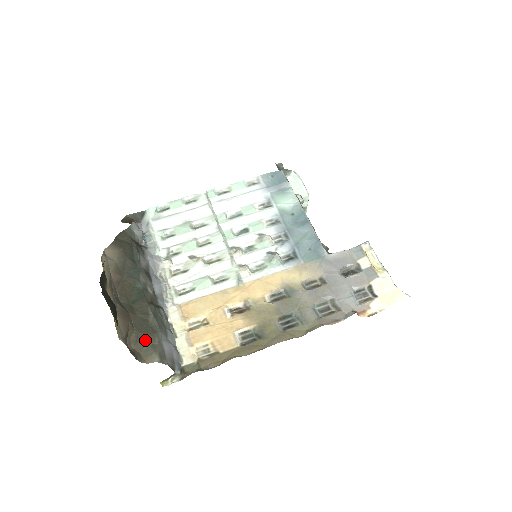
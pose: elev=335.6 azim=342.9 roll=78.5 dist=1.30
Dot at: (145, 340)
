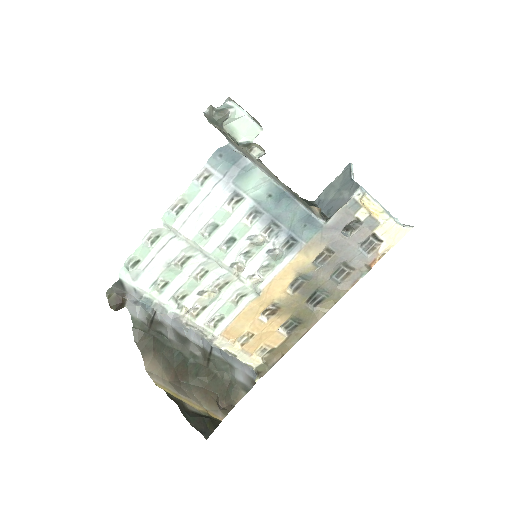
Dot at: (228, 391)
